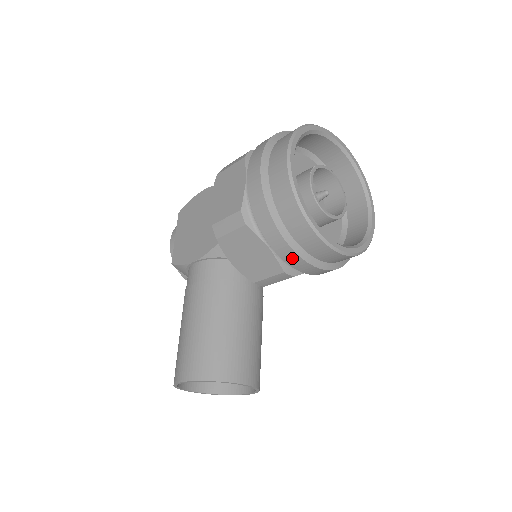
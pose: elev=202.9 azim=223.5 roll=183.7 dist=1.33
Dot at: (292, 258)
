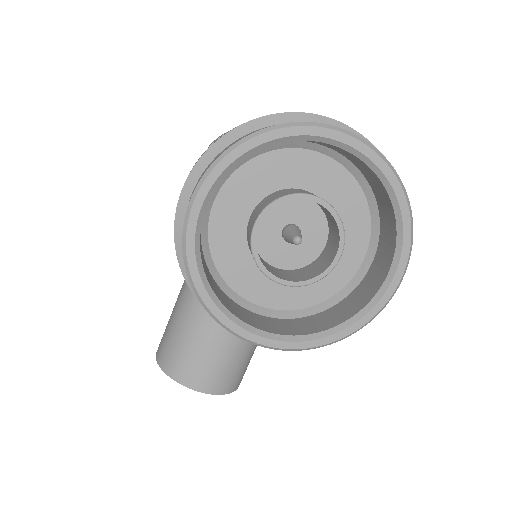
Dot at: occluded
